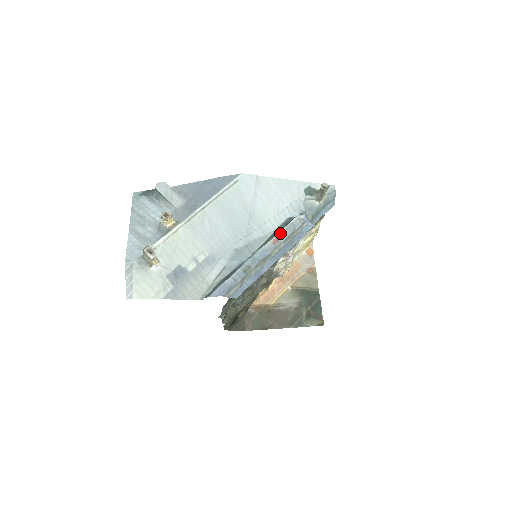
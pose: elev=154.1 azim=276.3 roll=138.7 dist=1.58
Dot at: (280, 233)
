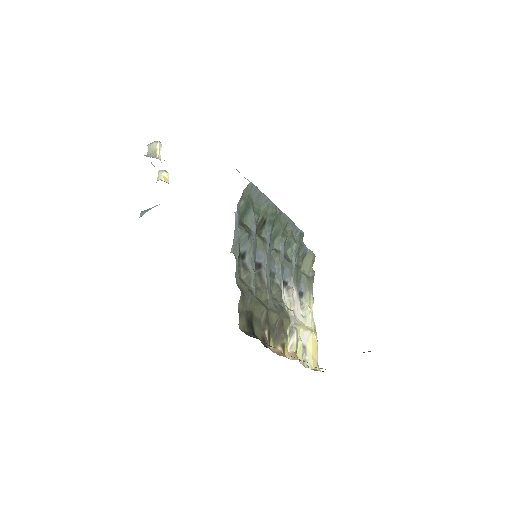
Dot at: occluded
